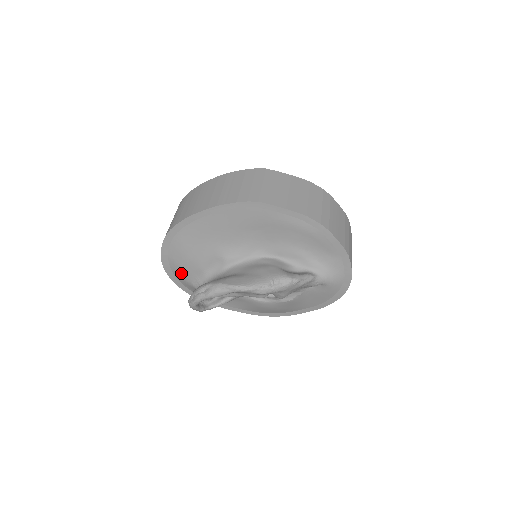
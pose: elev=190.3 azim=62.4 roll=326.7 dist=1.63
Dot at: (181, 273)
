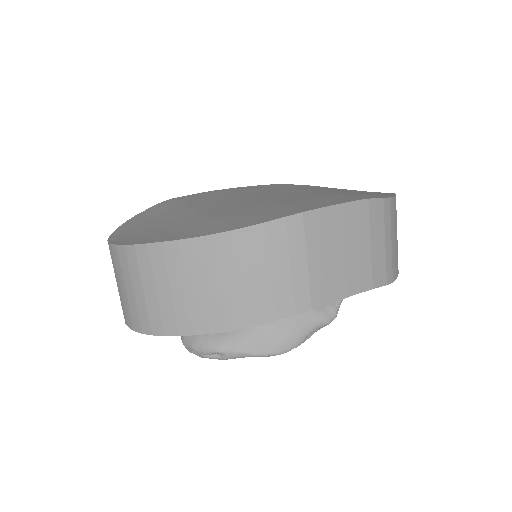
Dot at: occluded
